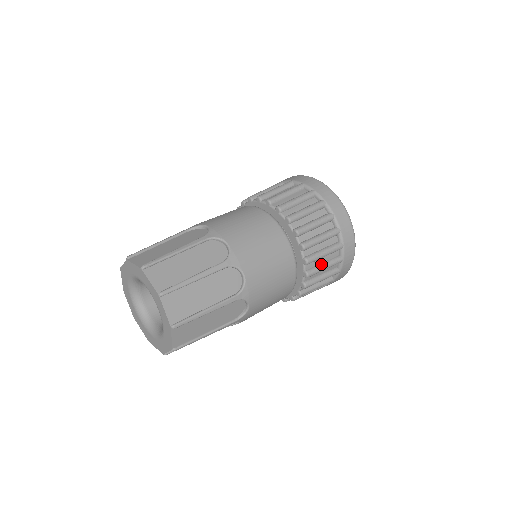
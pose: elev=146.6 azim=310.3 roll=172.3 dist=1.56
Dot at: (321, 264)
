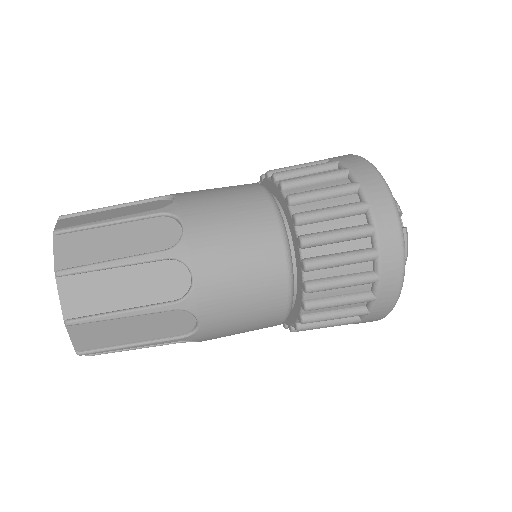
Dot at: (325, 321)
